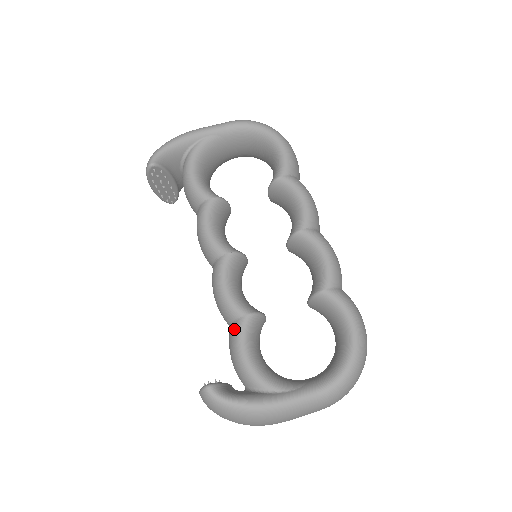
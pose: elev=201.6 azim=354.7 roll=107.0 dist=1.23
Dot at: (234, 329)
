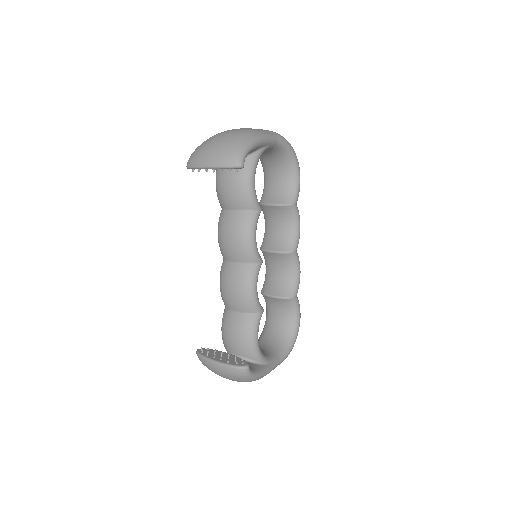
Dot at: (253, 321)
